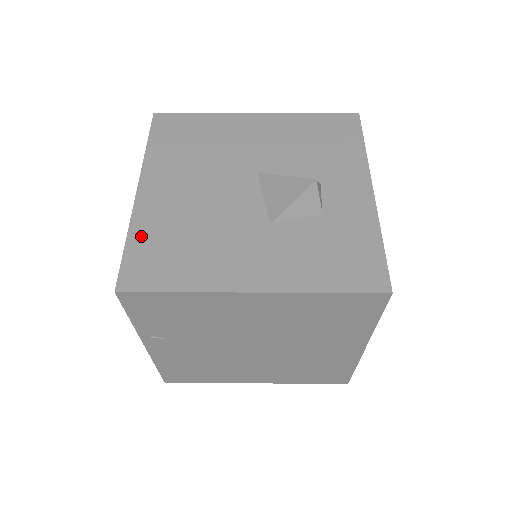
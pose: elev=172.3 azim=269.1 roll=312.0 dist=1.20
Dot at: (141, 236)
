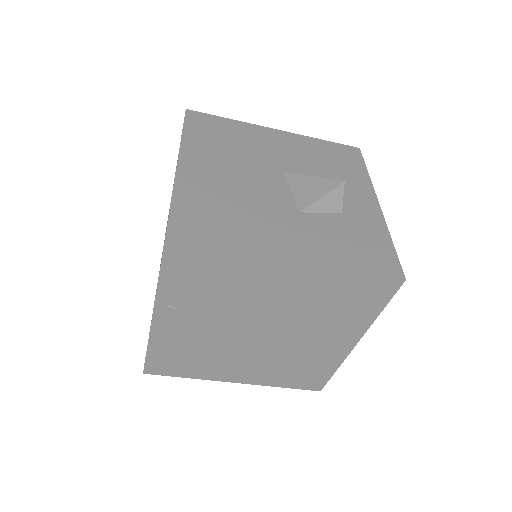
Dot at: (185, 200)
